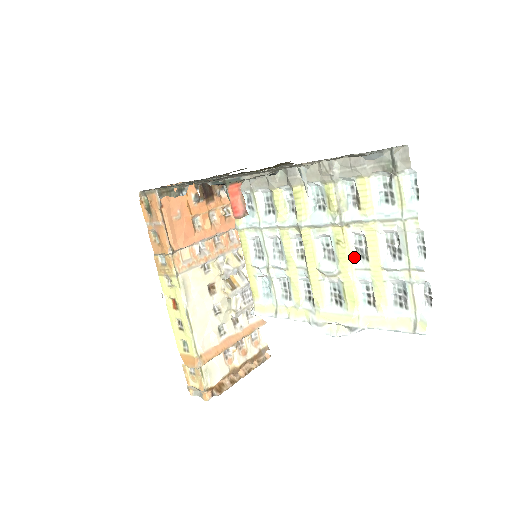
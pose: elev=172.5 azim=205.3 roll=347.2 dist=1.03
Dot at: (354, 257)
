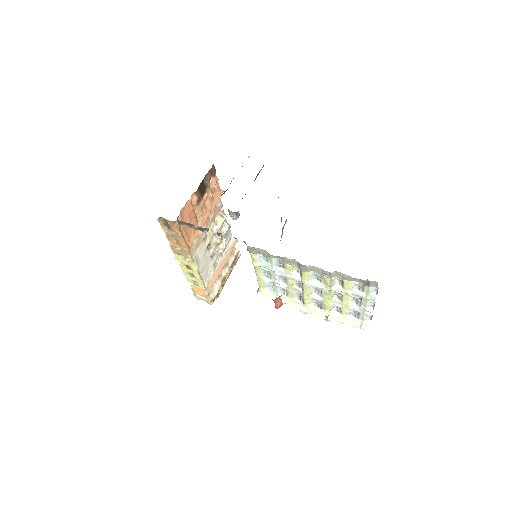
Dot at: (333, 297)
